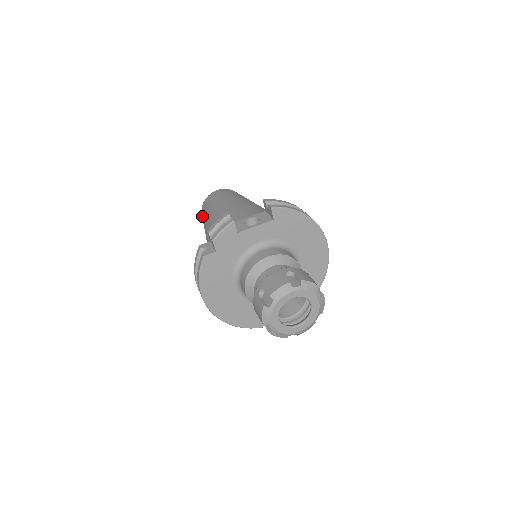
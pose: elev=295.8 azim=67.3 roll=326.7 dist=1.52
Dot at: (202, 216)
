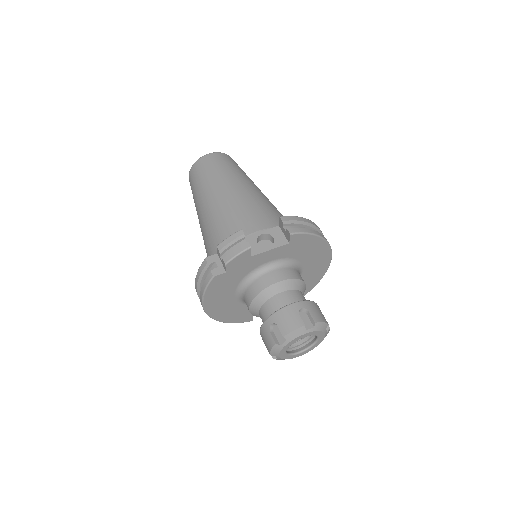
Dot at: (191, 183)
